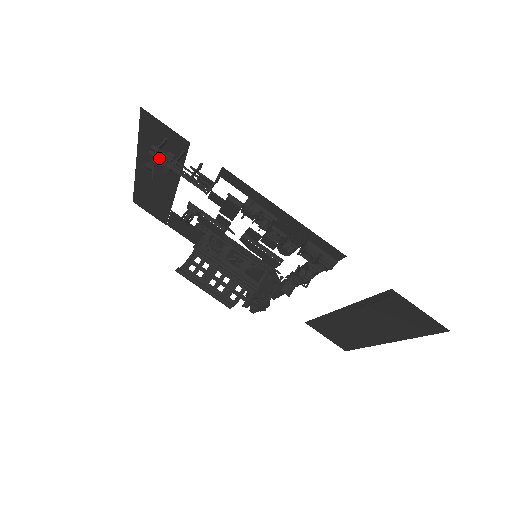
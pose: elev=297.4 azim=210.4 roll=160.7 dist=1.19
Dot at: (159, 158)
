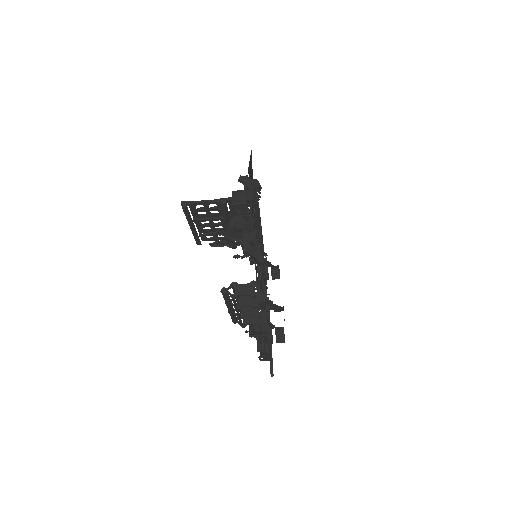
Dot at: (225, 297)
